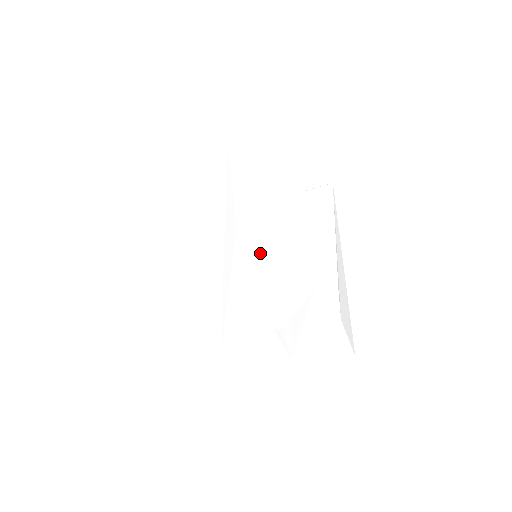
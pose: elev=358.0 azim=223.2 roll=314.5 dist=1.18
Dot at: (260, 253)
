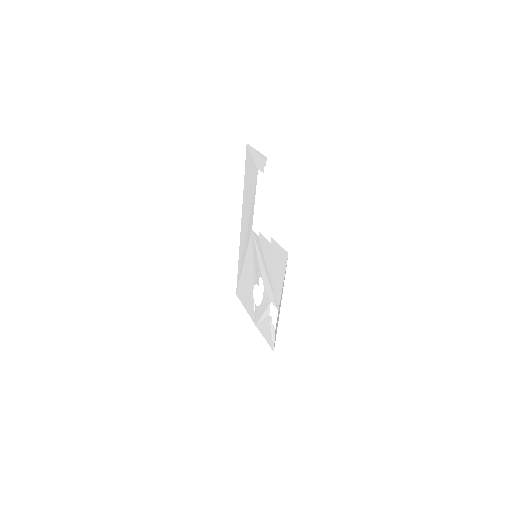
Dot at: (257, 257)
